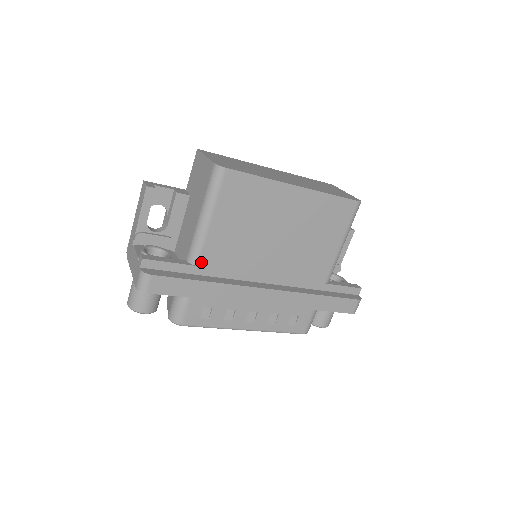
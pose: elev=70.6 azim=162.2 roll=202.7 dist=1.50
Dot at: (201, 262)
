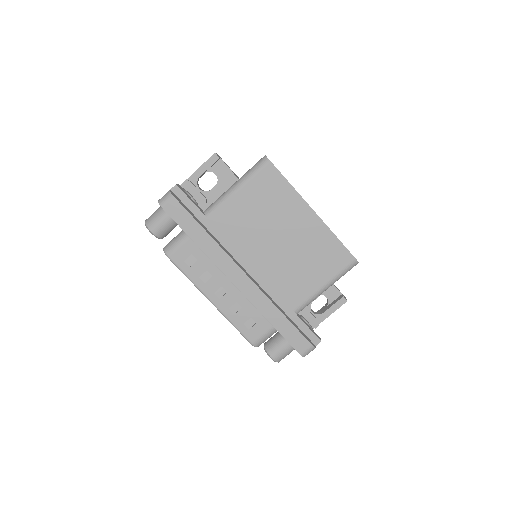
Dot at: (212, 217)
